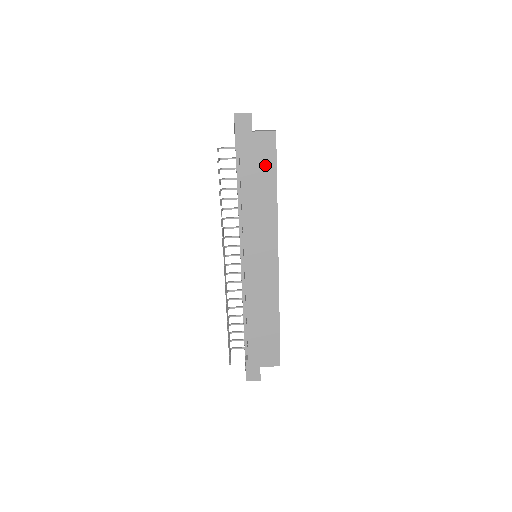
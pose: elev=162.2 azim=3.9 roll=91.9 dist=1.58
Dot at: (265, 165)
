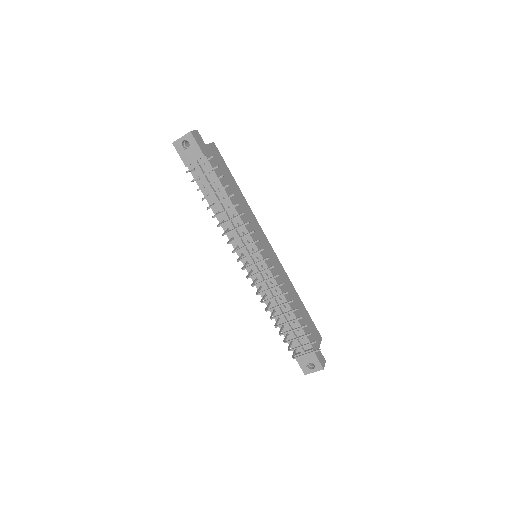
Dot at: (225, 170)
